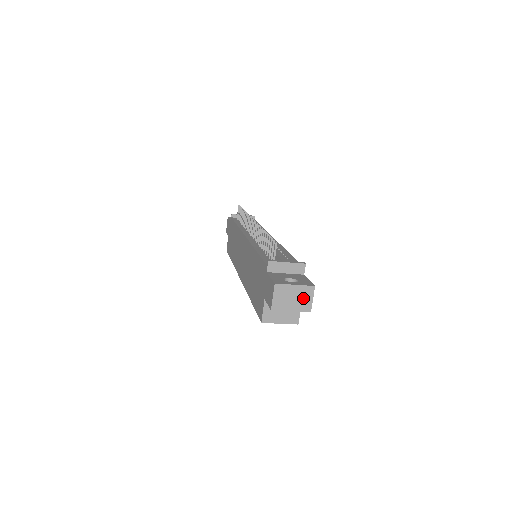
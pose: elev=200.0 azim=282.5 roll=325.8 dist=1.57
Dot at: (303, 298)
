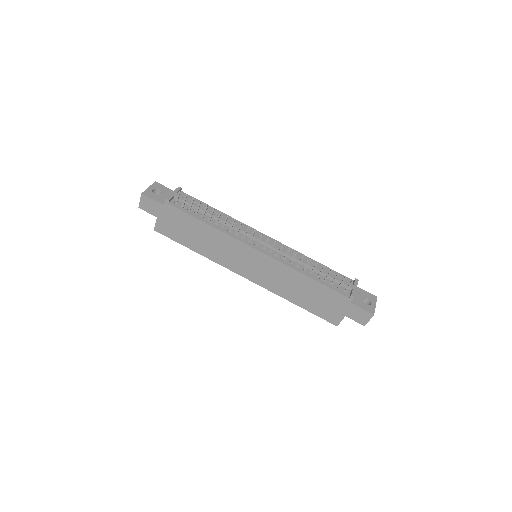
Dot at: occluded
